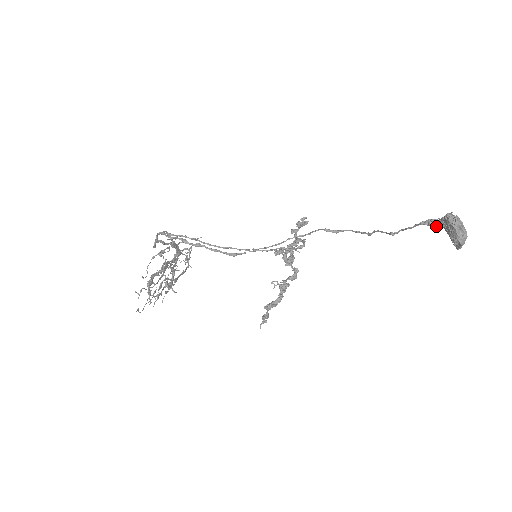
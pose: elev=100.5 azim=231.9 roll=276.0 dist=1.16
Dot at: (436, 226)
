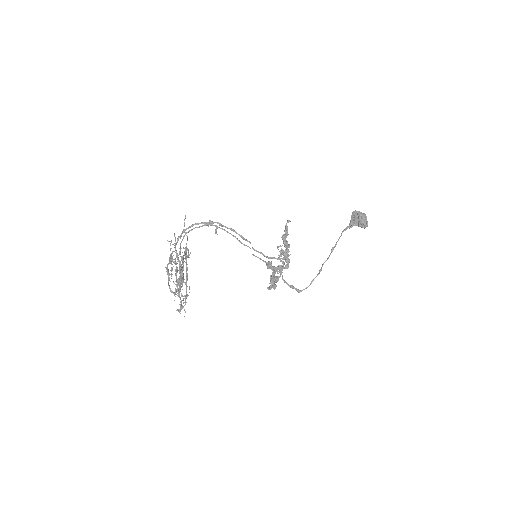
Dot at: (350, 226)
